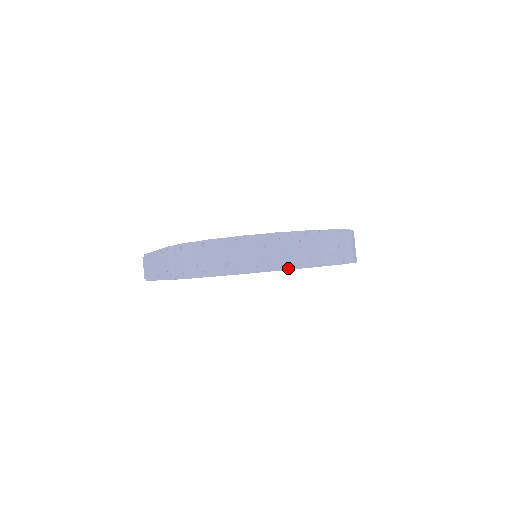
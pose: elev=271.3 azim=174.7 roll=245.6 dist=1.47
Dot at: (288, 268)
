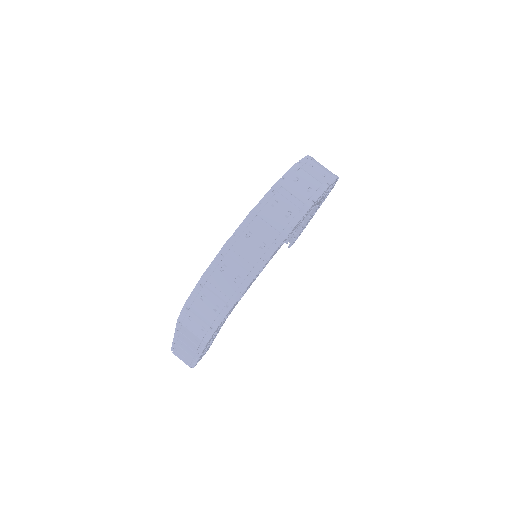
Dot at: (288, 232)
